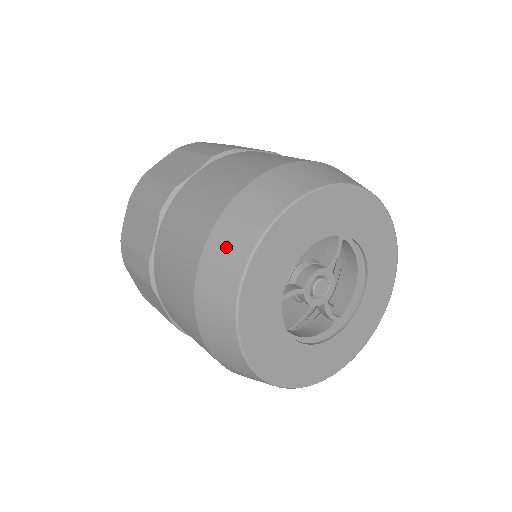
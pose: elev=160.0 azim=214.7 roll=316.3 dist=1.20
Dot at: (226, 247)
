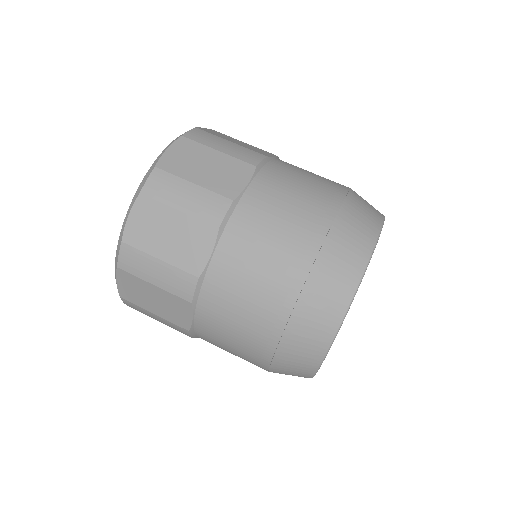
Dot at: (301, 348)
